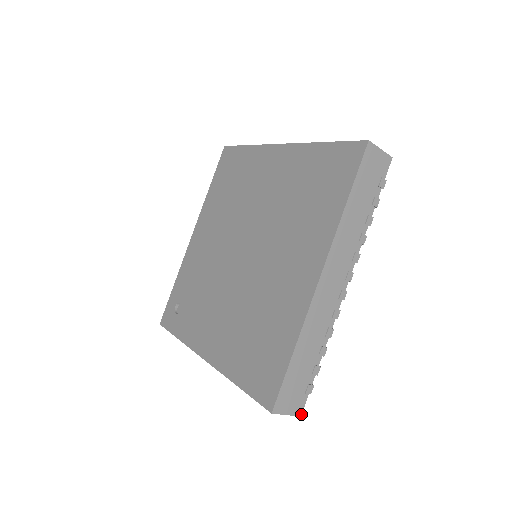
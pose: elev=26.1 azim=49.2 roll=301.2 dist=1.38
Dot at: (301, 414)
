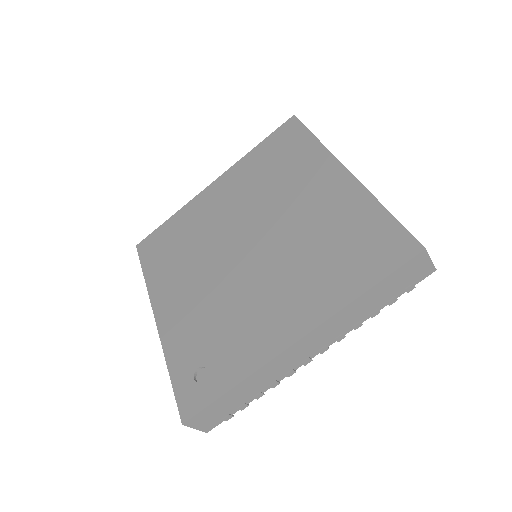
Dot at: (434, 268)
